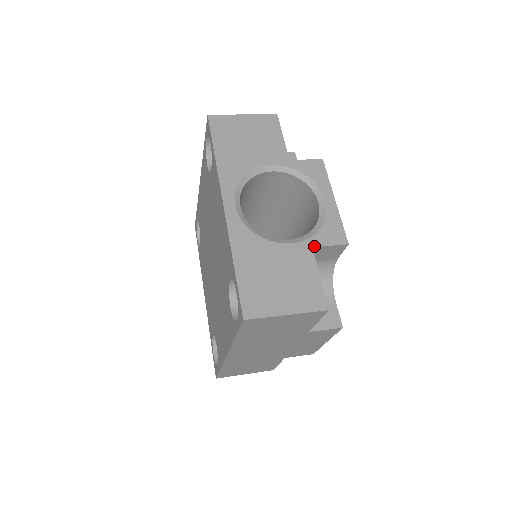
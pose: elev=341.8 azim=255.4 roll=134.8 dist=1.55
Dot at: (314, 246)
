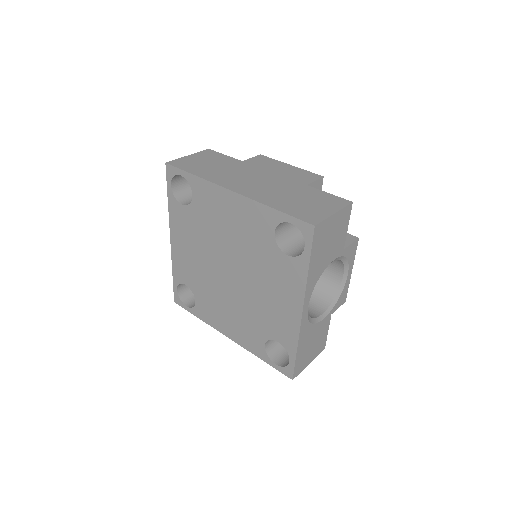
Dot at: (332, 313)
